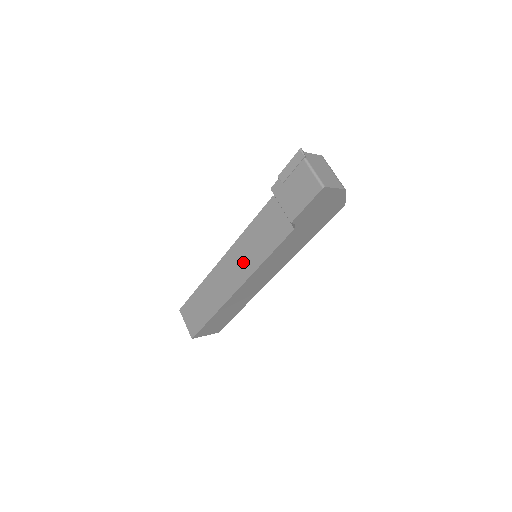
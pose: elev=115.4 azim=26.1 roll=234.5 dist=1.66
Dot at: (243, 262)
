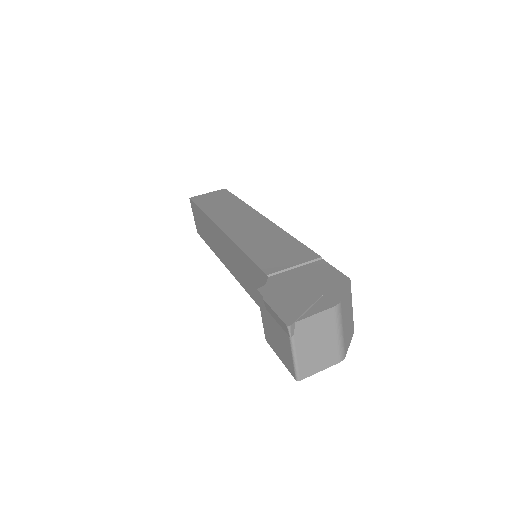
Dot at: (235, 265)
